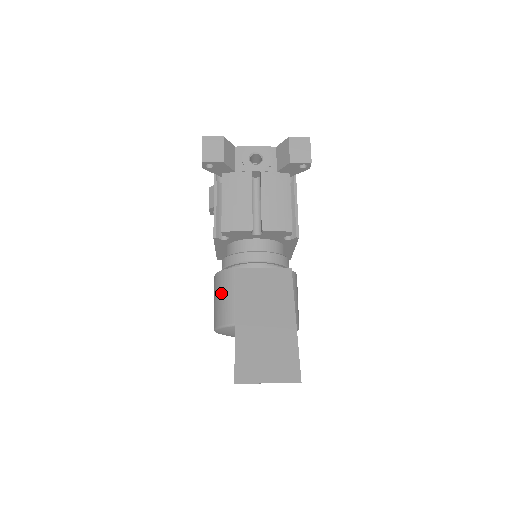
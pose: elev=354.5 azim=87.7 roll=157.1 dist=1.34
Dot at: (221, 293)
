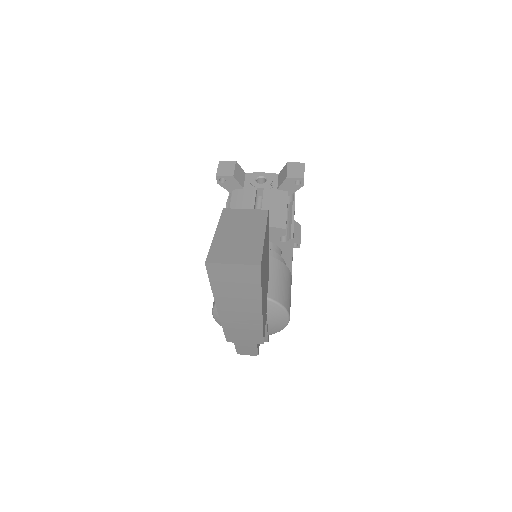
Dot at: occluded
